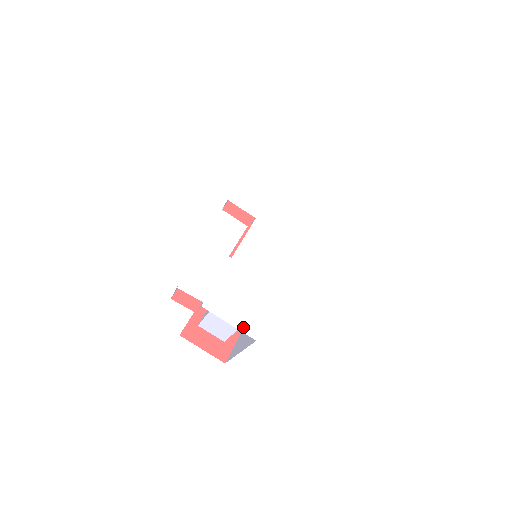
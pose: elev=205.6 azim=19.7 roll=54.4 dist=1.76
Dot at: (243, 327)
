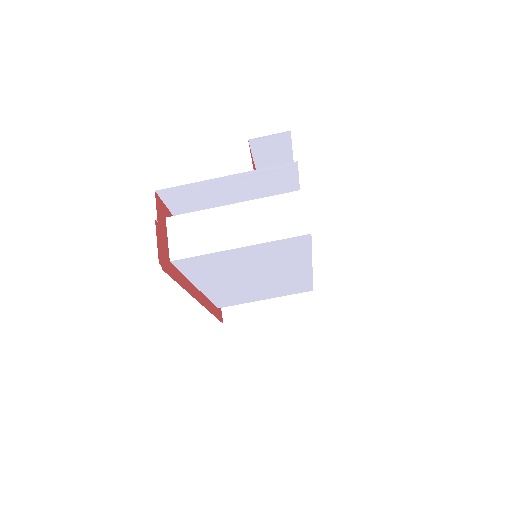
Dot at: occluded
